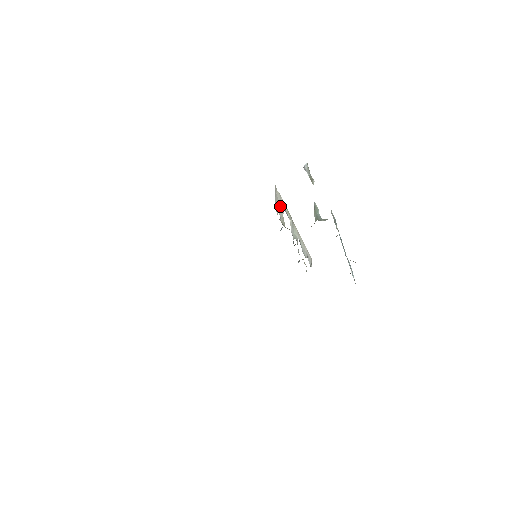
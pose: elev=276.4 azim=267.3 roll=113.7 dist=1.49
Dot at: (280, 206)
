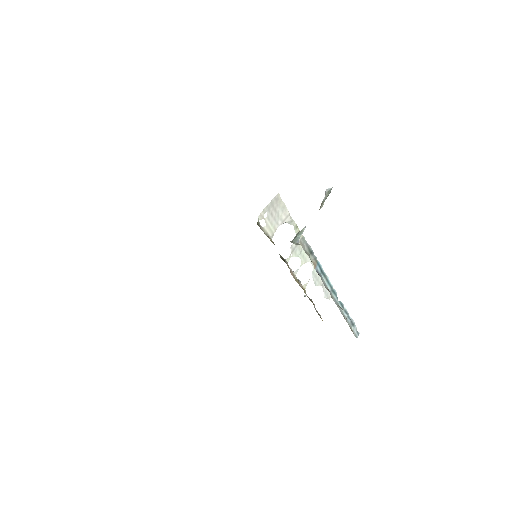
Dot at: (279, 216)
